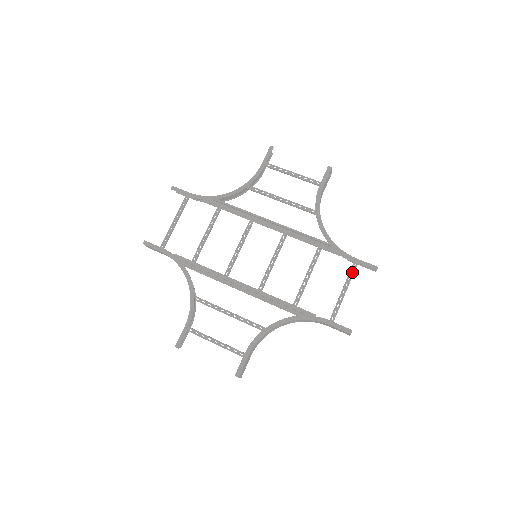
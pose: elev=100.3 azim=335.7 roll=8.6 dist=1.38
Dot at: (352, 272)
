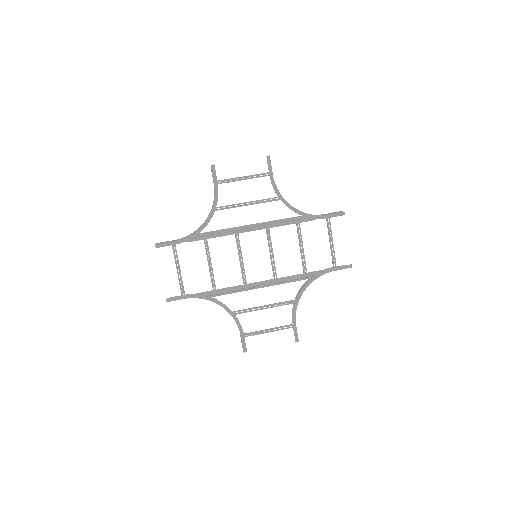
Dot at: occluded
